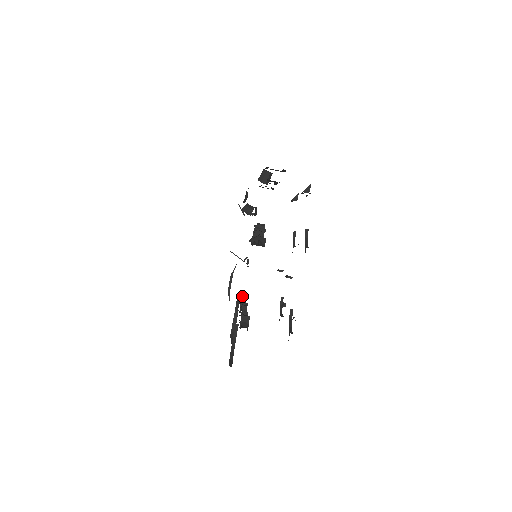
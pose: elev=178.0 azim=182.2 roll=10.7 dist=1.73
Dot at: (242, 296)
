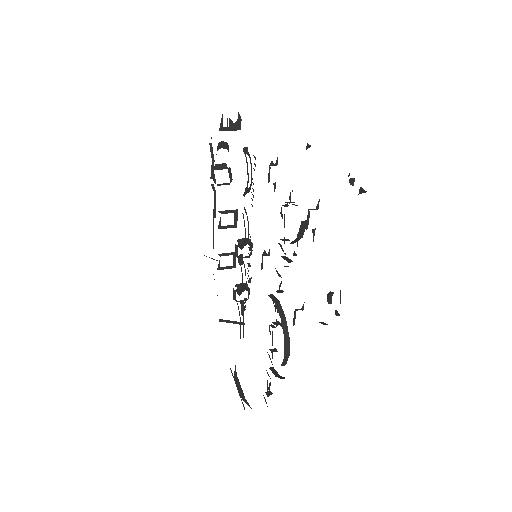
Dot at: (266, 393)
